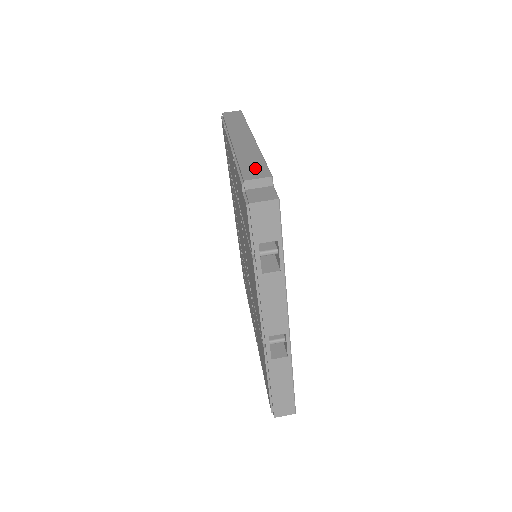
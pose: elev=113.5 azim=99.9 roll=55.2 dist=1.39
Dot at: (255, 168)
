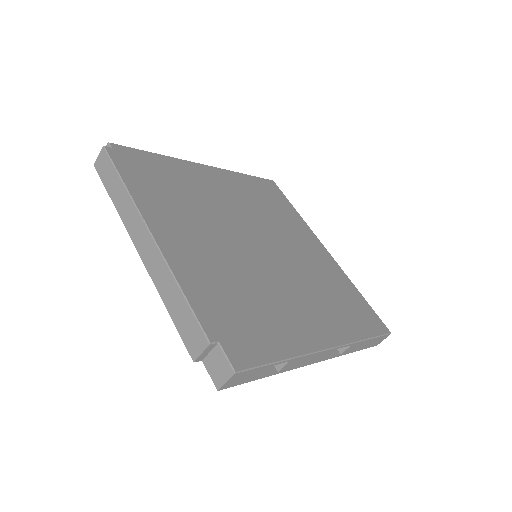
Dot at: (188, 327)
